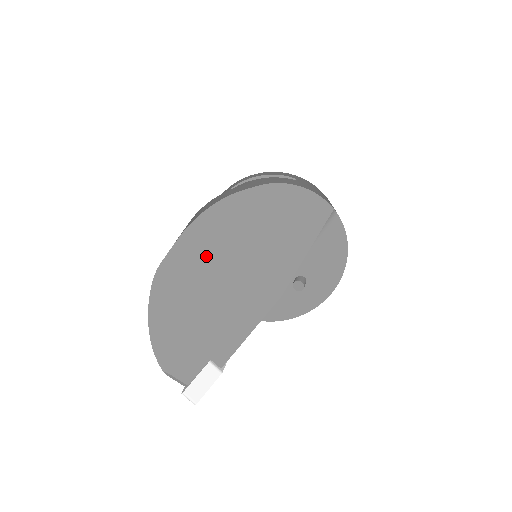
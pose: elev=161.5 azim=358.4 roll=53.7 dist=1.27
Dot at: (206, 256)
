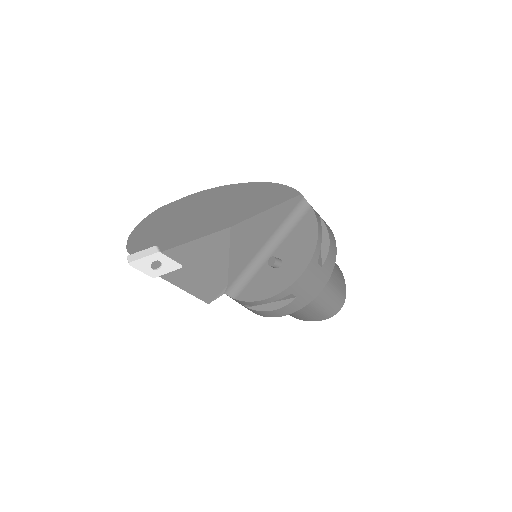
Dot at: (194, 205)
